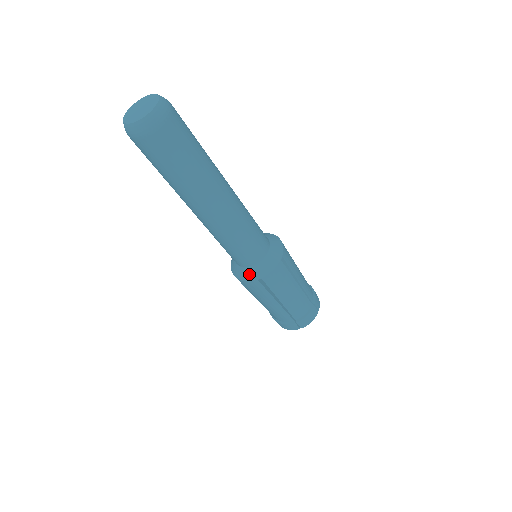
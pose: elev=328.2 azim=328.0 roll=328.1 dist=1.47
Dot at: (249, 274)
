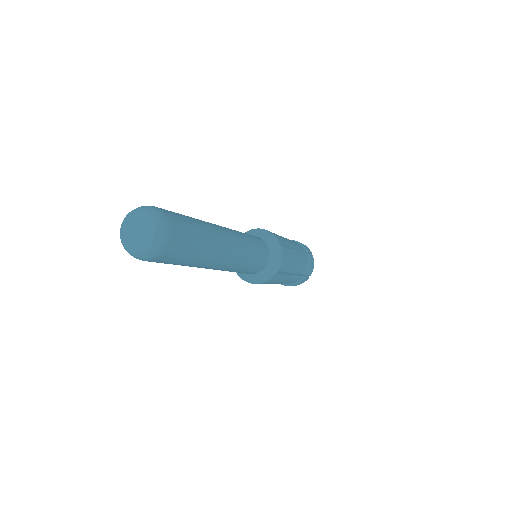
Dot at: (245, 277)
